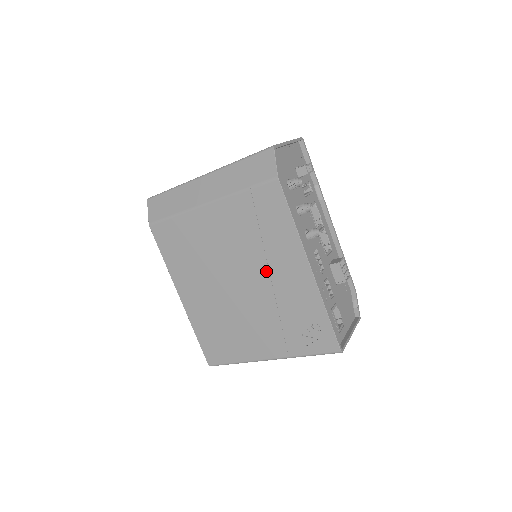
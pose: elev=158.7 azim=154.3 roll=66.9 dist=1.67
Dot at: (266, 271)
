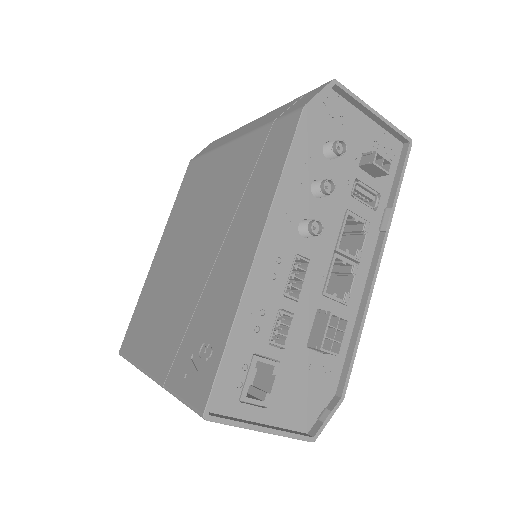
Dot at: (221, 240)
